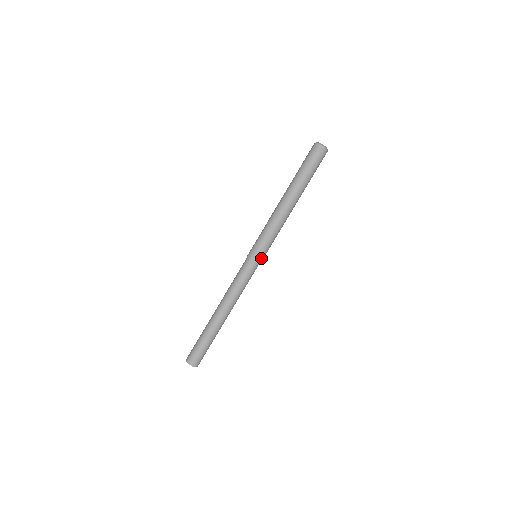
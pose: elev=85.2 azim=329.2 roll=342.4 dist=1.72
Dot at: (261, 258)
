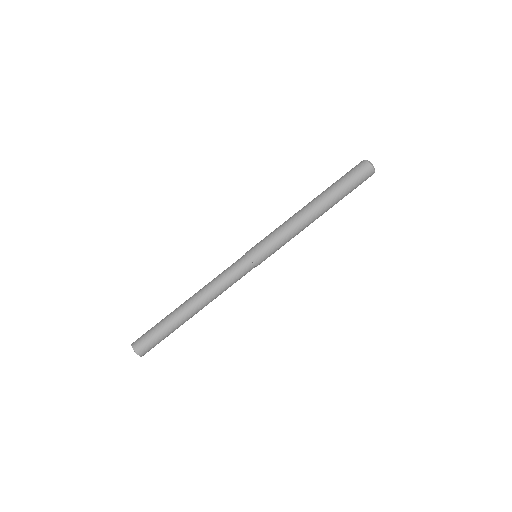
Dot at: (262, 261)
